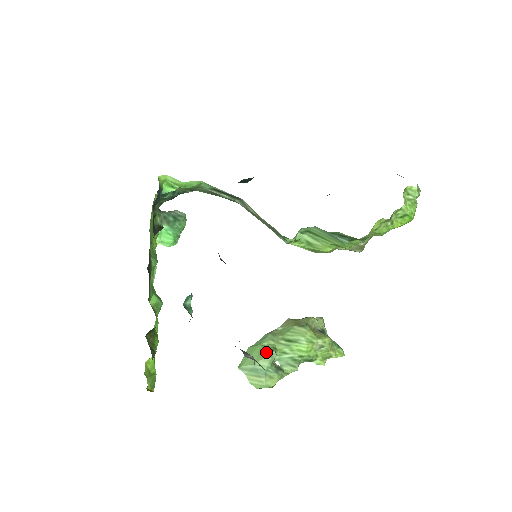
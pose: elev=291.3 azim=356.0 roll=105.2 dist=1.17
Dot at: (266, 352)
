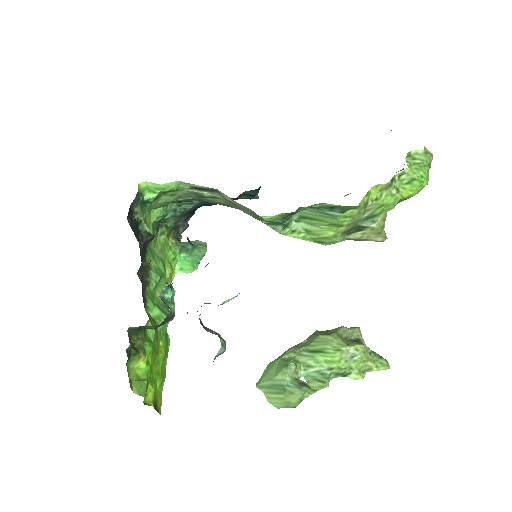
Dot at: (284, 364)
